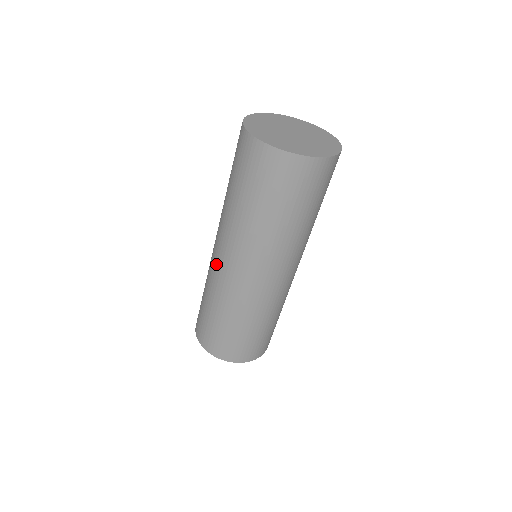
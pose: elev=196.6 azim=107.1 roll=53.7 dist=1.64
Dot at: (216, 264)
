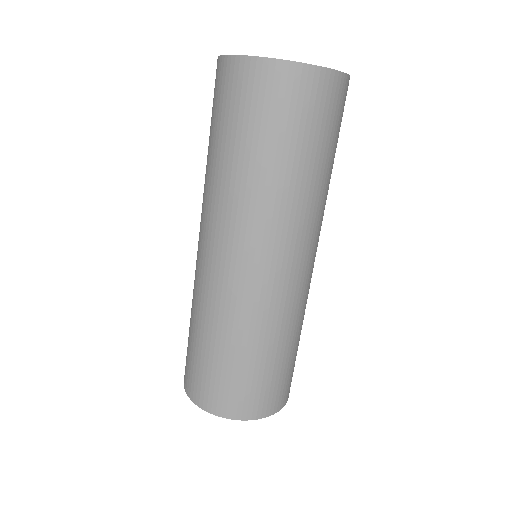
Dot at: (209, 270)
